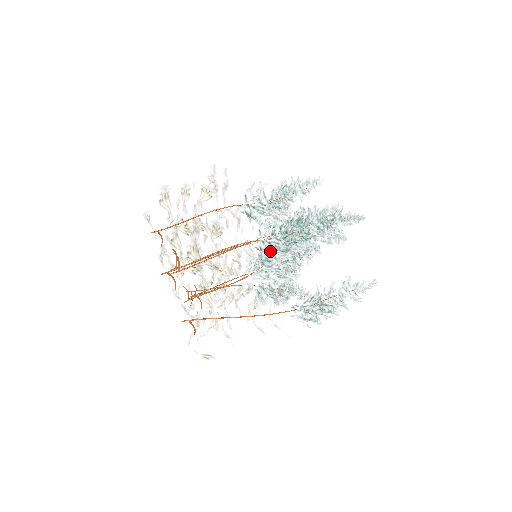
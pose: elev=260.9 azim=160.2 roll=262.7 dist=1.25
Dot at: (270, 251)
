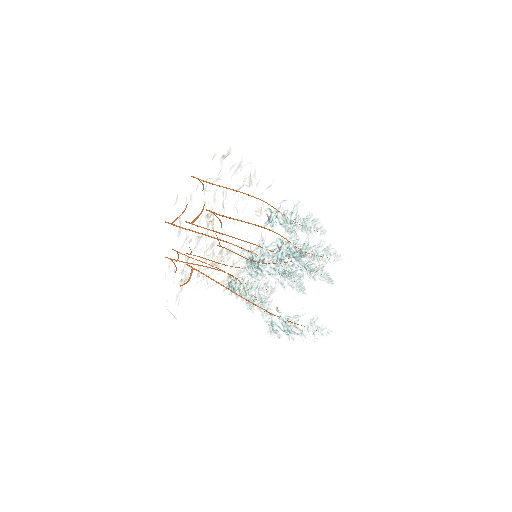
Dot at: (301, 252)
